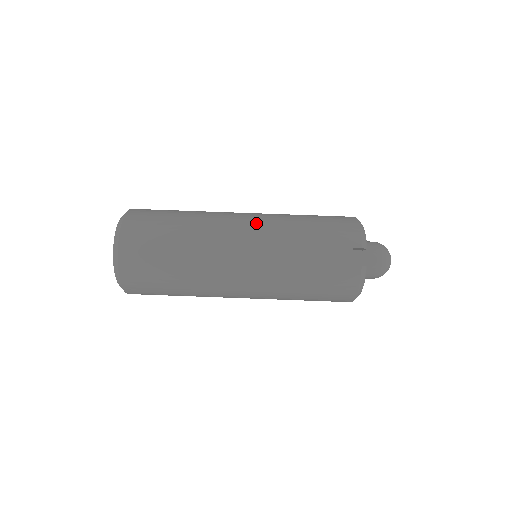
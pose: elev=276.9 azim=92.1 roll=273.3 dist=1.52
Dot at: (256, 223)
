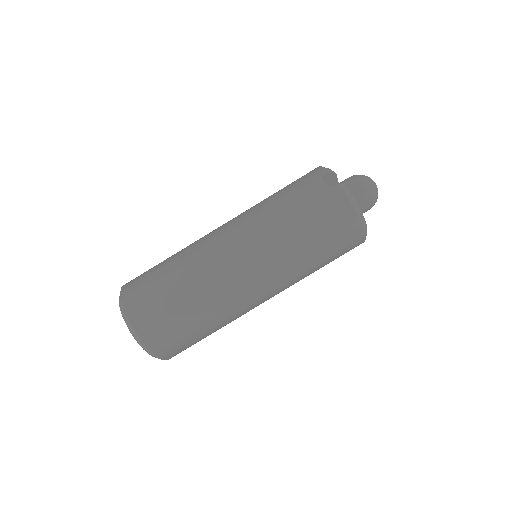
Dot at: (232, 219)
